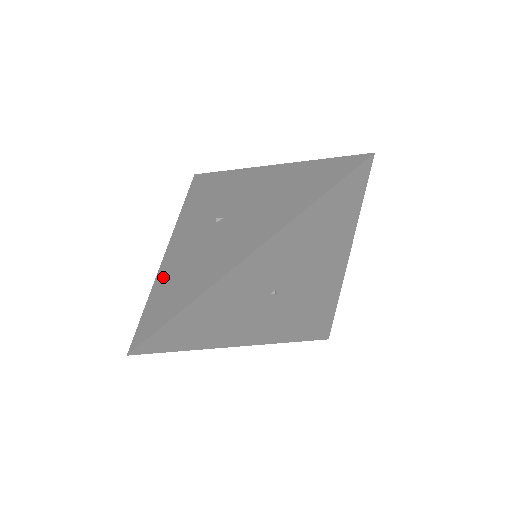
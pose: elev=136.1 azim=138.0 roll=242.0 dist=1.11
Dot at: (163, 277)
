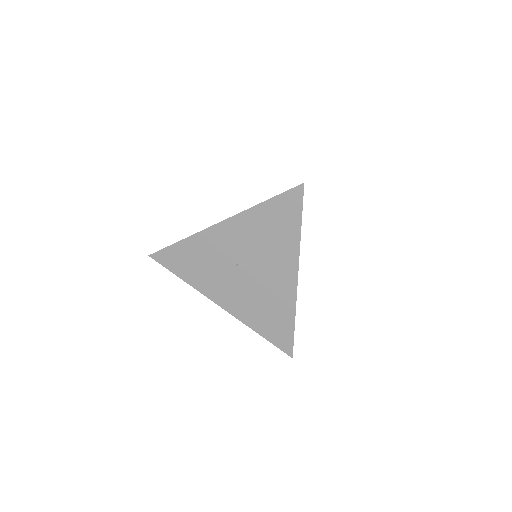
Dot at: occluded
